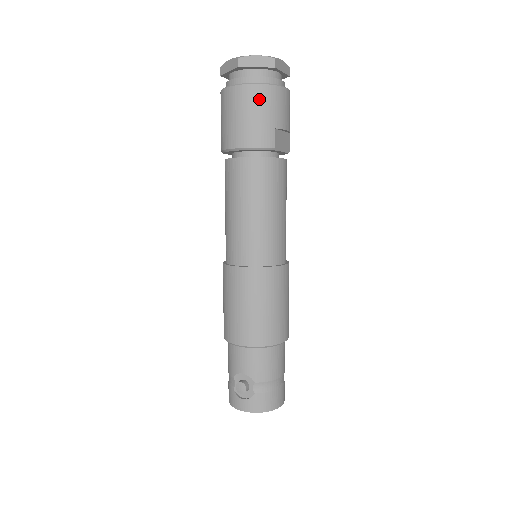
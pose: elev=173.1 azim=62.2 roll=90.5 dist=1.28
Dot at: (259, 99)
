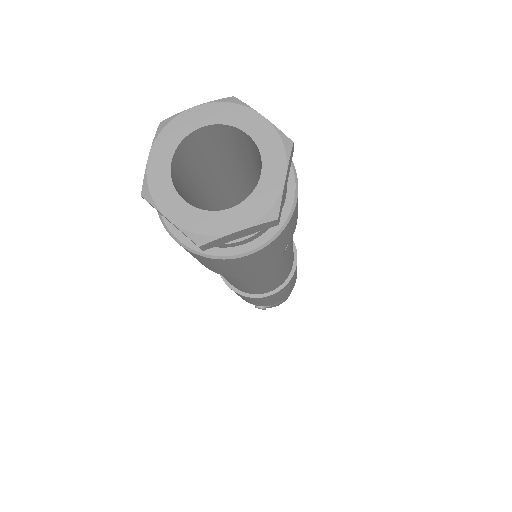
Dot at: (255, 259)
